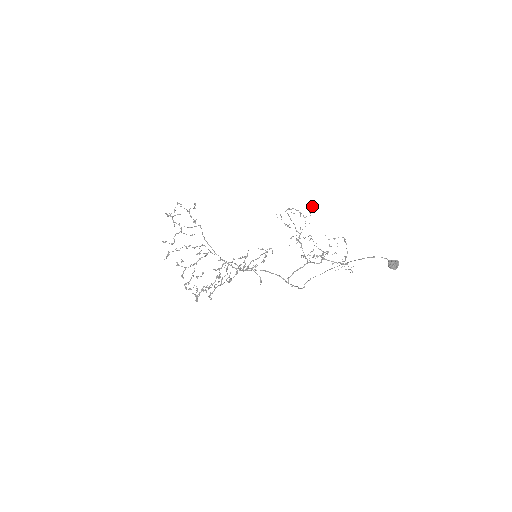
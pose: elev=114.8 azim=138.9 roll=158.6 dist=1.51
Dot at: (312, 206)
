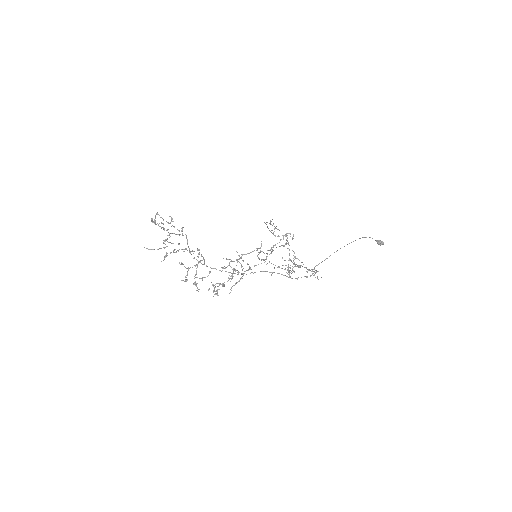
Dot at: occluded
